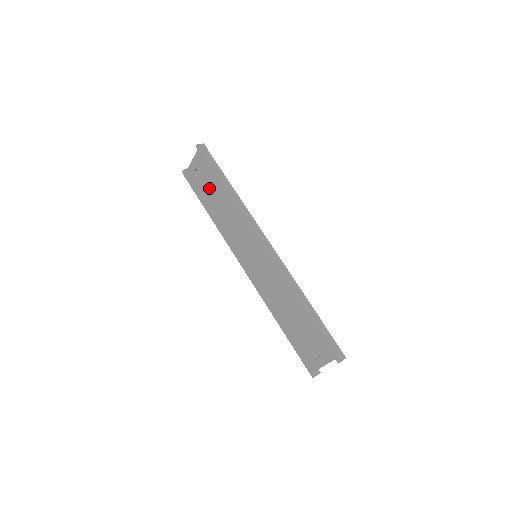
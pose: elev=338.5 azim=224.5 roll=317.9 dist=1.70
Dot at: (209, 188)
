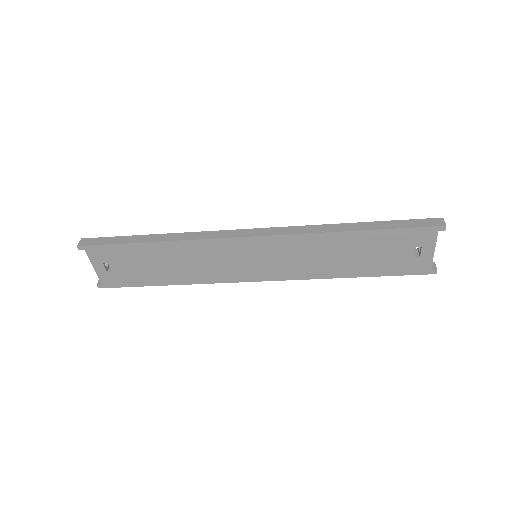
Dot at: (139, 265)
